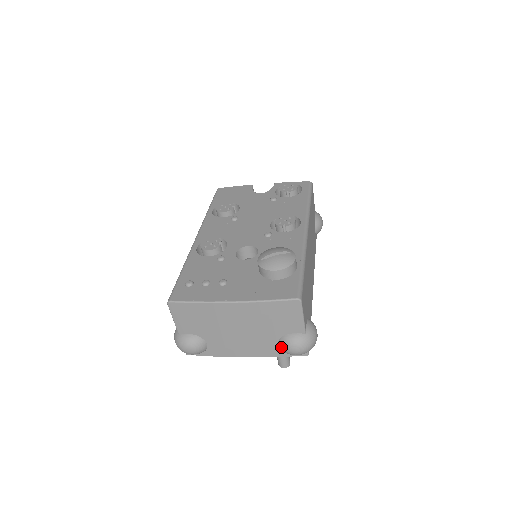
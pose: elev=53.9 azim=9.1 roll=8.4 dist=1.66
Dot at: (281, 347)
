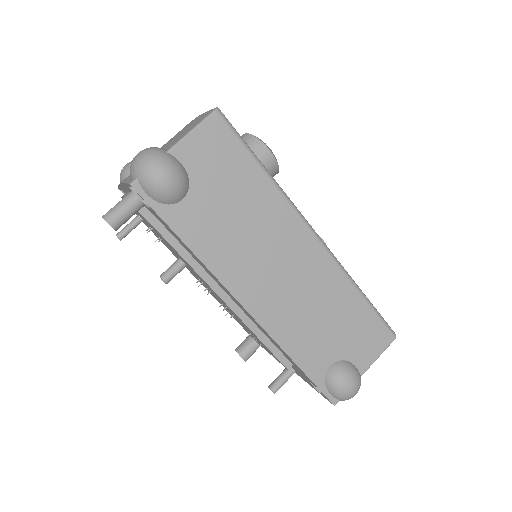
Dot at: occluded
